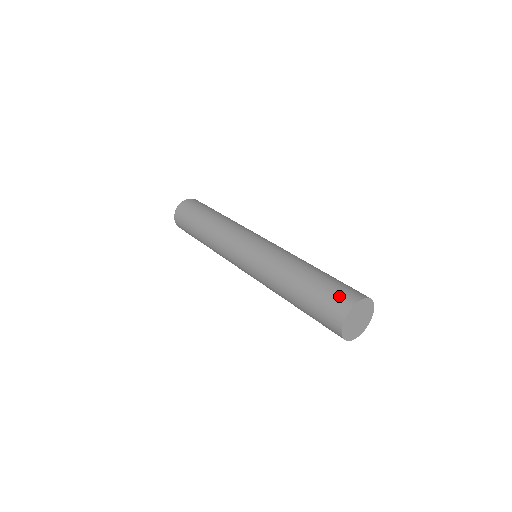
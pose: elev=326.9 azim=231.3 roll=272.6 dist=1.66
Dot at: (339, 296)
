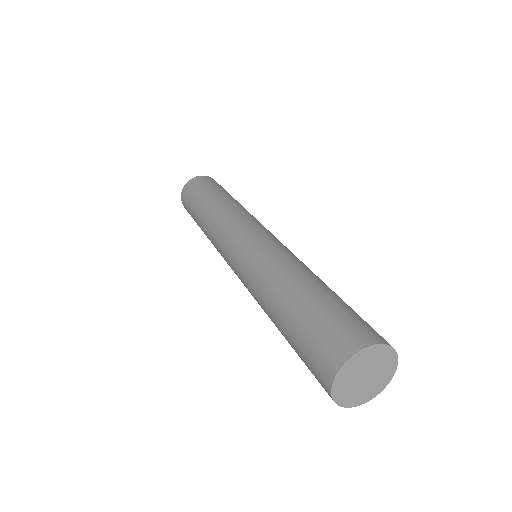
Dot at: (340, 331)
